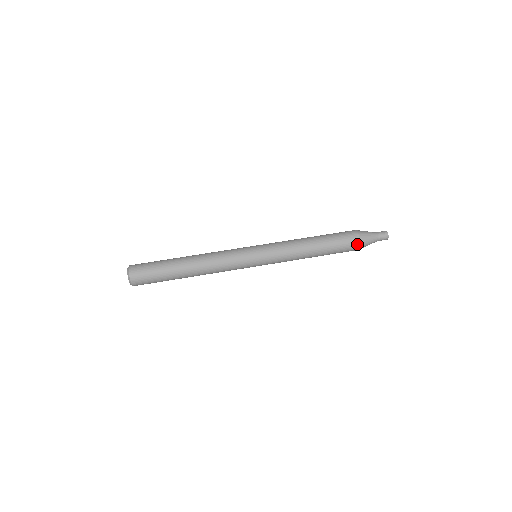
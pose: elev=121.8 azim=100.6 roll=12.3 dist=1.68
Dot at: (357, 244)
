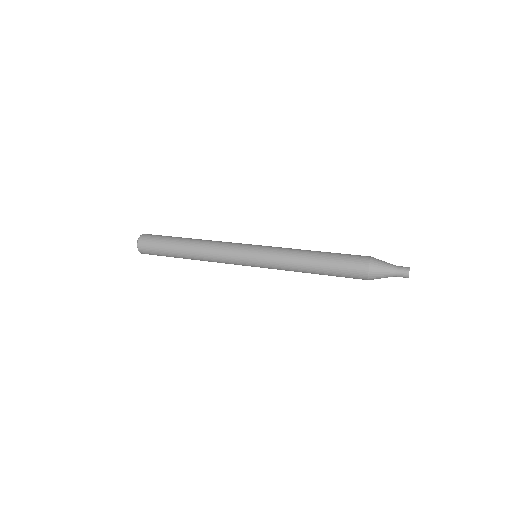
Dot at: (365, 274)
